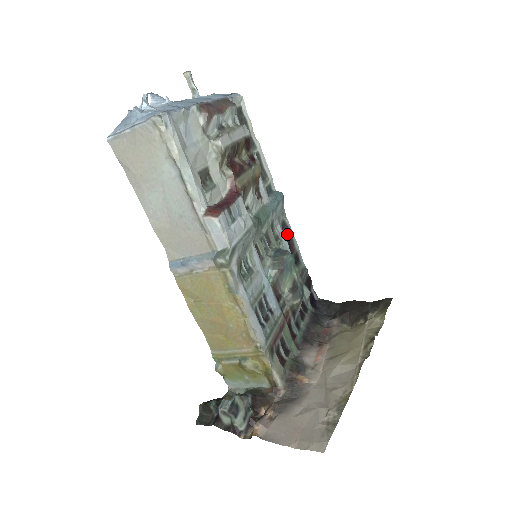
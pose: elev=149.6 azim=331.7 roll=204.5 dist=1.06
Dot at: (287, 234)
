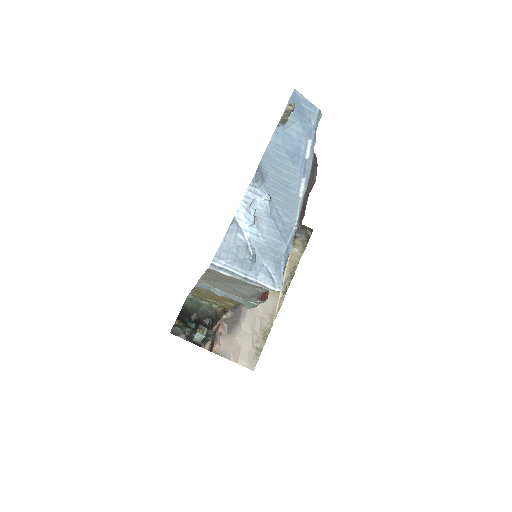
Dot at: occluded
